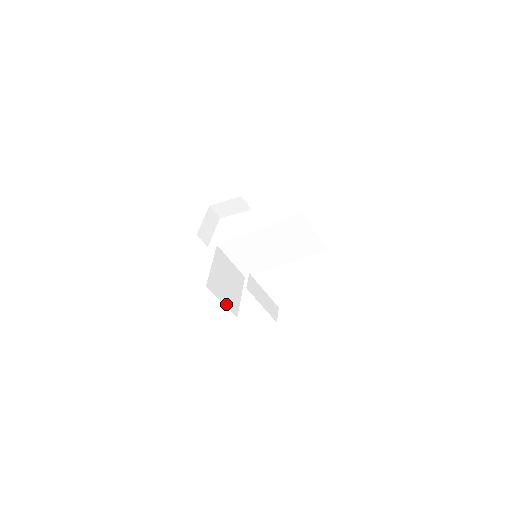
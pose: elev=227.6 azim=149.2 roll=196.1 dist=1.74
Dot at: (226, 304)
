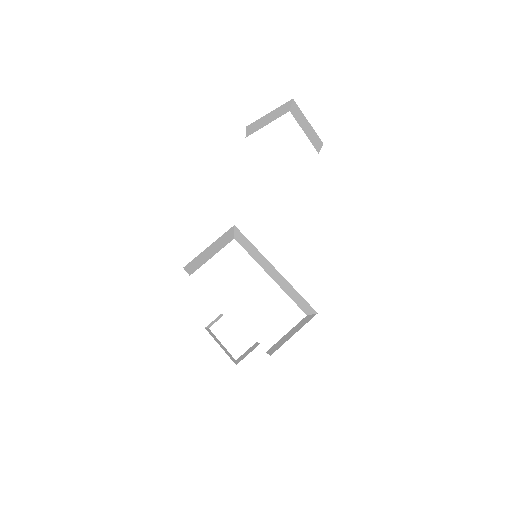
Dot at: (190, 271)
